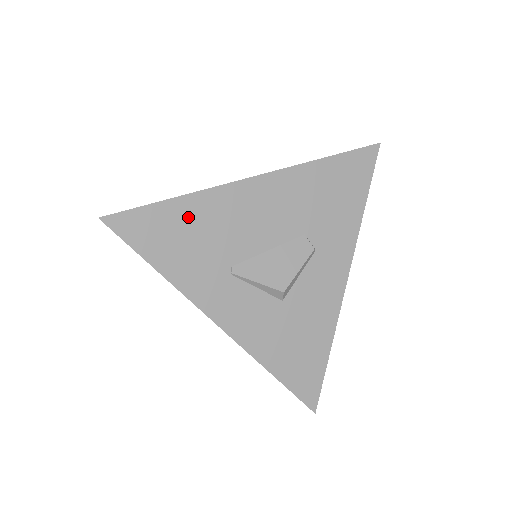
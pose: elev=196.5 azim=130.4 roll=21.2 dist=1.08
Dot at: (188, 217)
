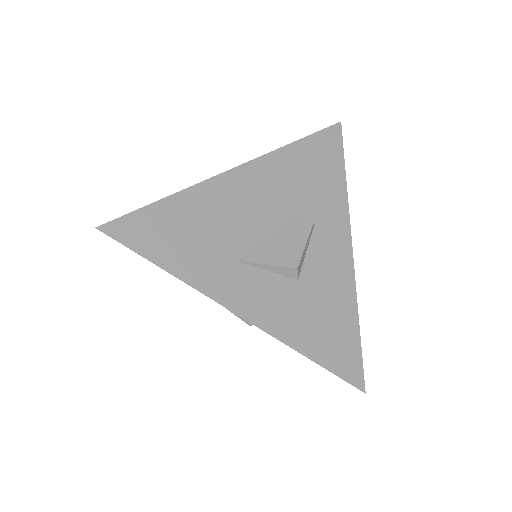
Dot at: (185, 213)
